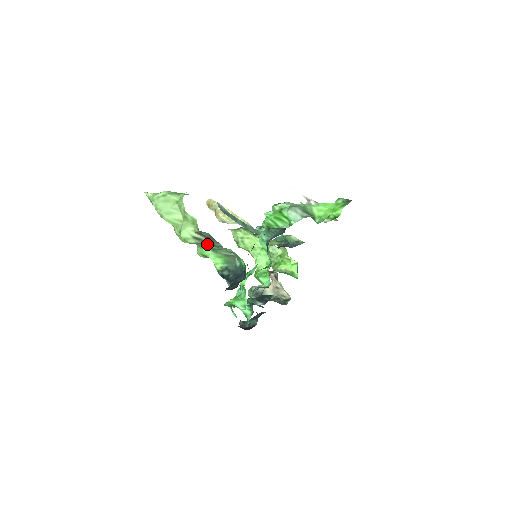
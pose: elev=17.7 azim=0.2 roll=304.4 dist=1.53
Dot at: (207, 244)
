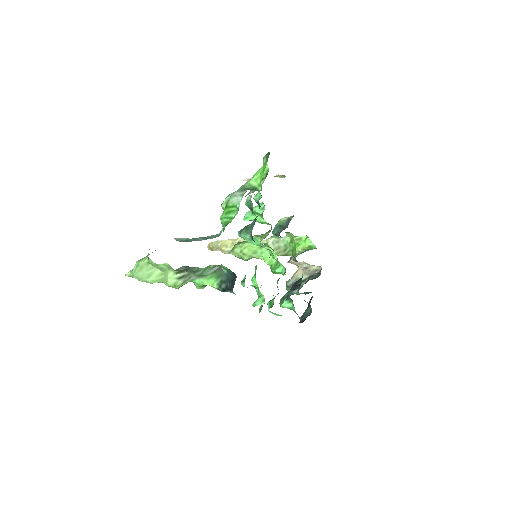
Dot at: (192, 275)
